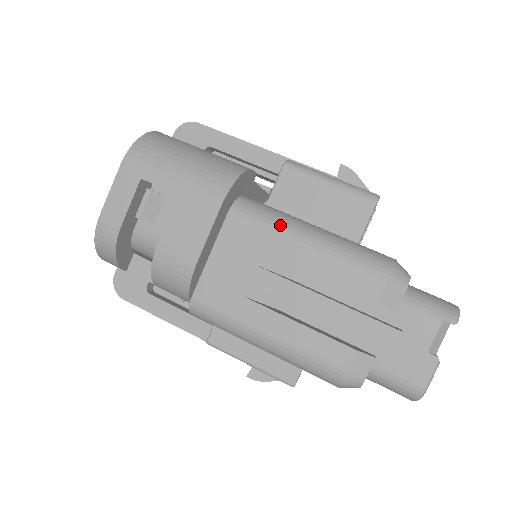
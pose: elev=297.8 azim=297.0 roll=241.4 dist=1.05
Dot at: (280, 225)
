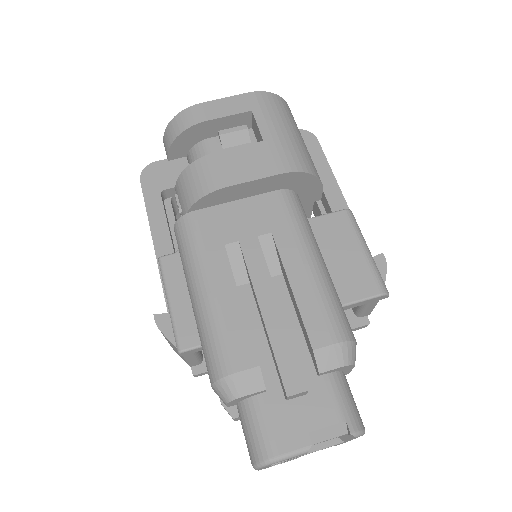
Dot at: (304, 232)
